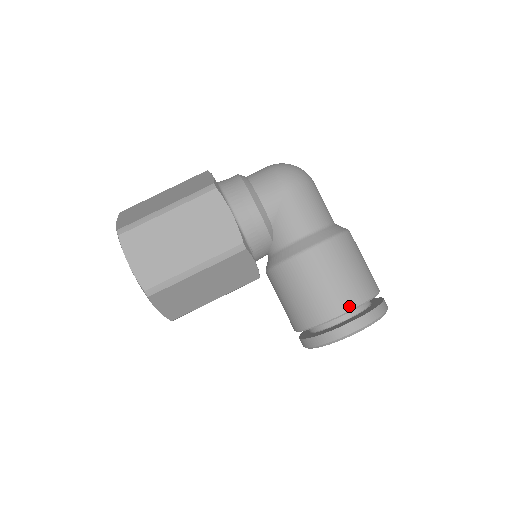
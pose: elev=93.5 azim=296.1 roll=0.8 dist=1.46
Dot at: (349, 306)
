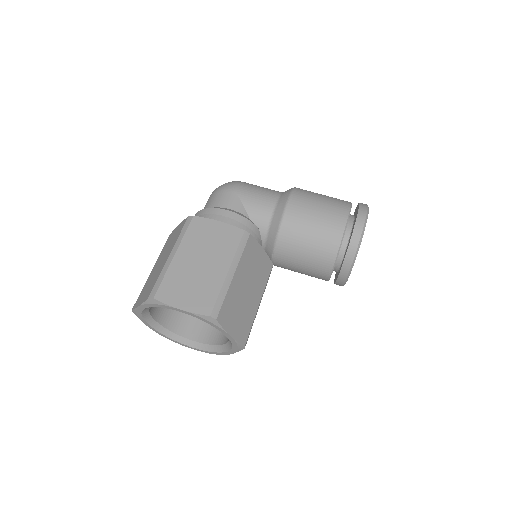
Dot at: (345, 214)
